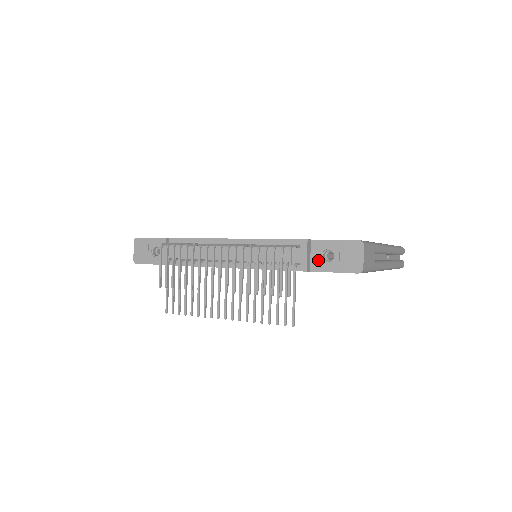
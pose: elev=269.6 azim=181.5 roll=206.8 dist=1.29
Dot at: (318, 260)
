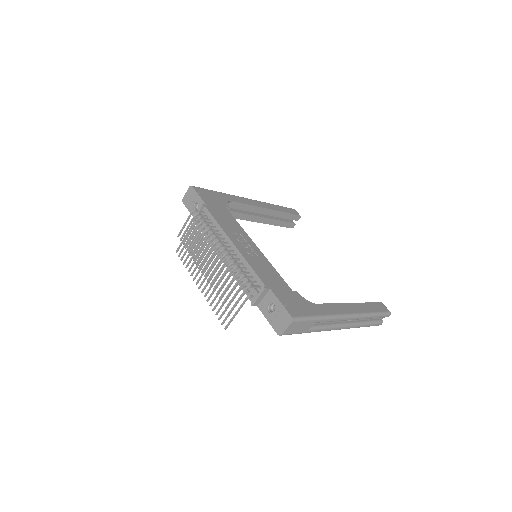
Dot at: (265, 304)
